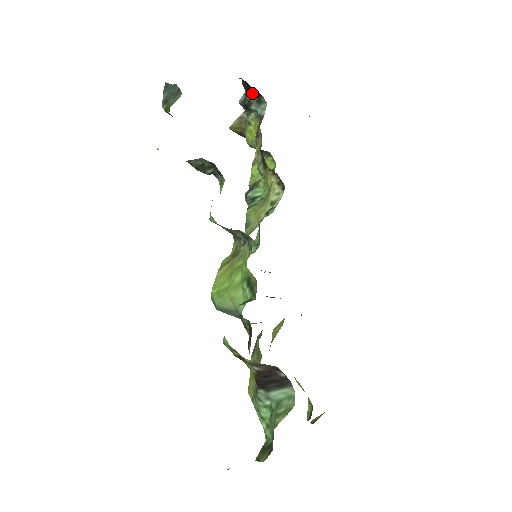
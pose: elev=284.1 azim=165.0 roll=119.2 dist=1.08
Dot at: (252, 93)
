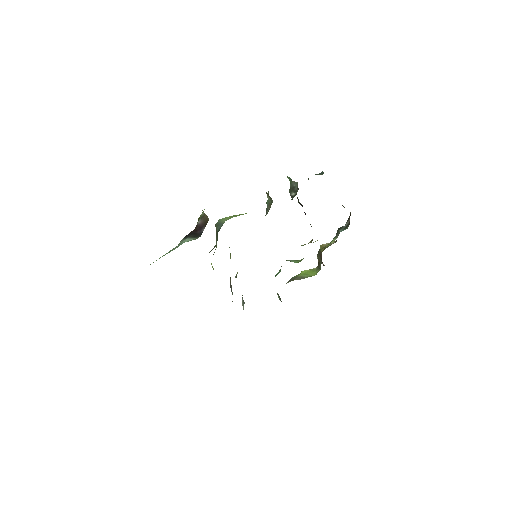
Dot at: (347, 223)
